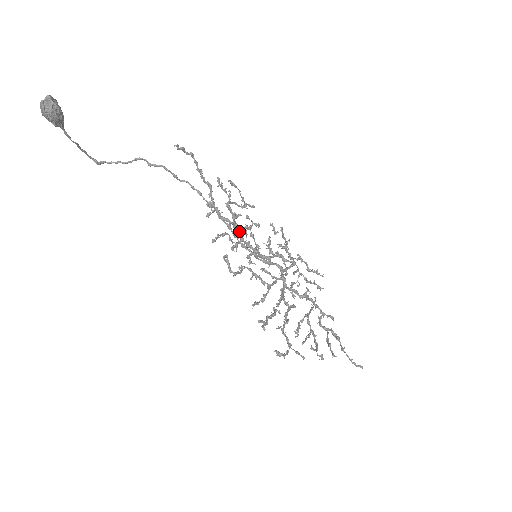
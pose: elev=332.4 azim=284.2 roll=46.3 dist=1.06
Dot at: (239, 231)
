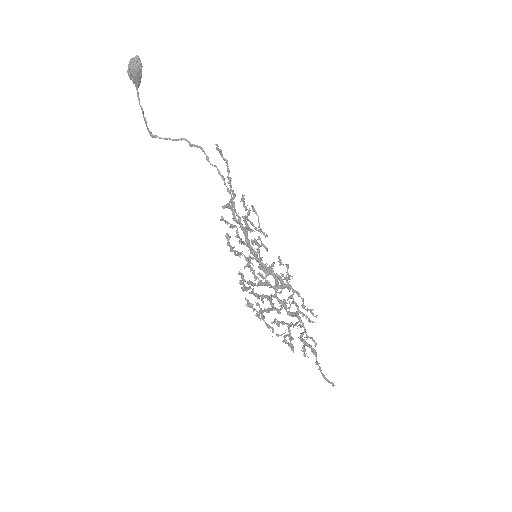
Dot at: (247, 236)
